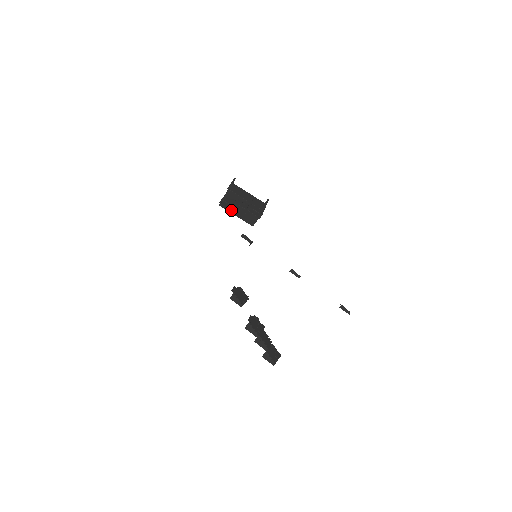
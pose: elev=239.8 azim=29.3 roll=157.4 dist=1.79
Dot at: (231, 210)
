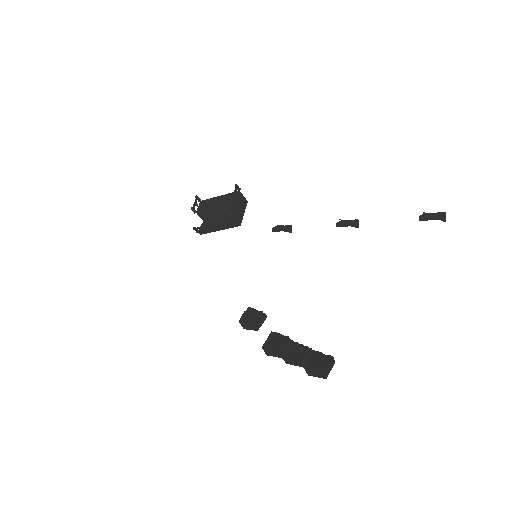
Dot at: (210, 230)
